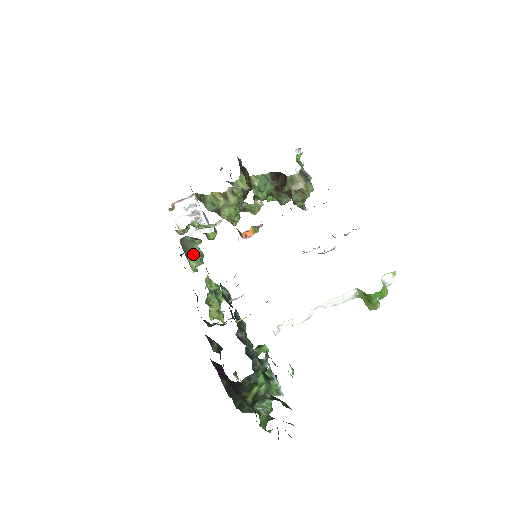
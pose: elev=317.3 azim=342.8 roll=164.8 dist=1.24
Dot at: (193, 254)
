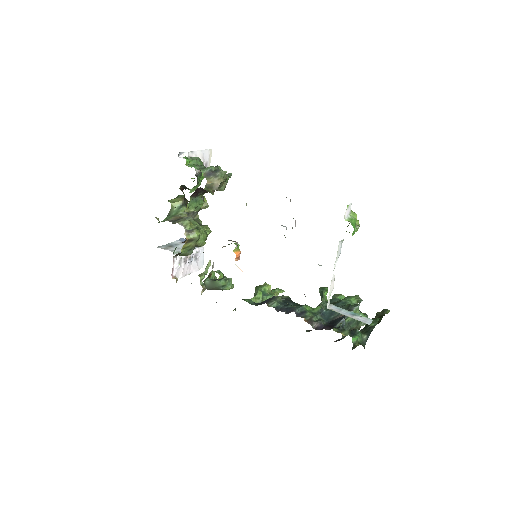
Dot at: (222, 286)
